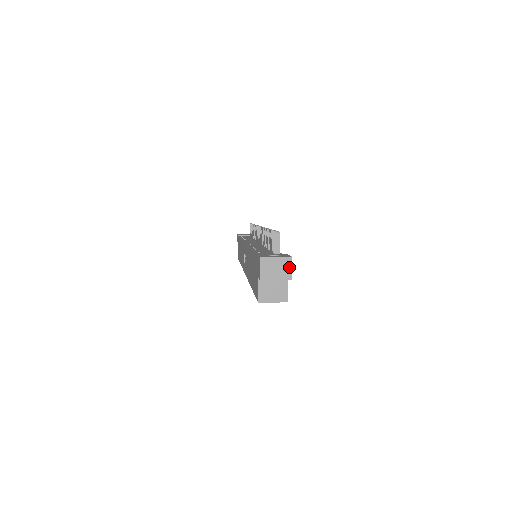
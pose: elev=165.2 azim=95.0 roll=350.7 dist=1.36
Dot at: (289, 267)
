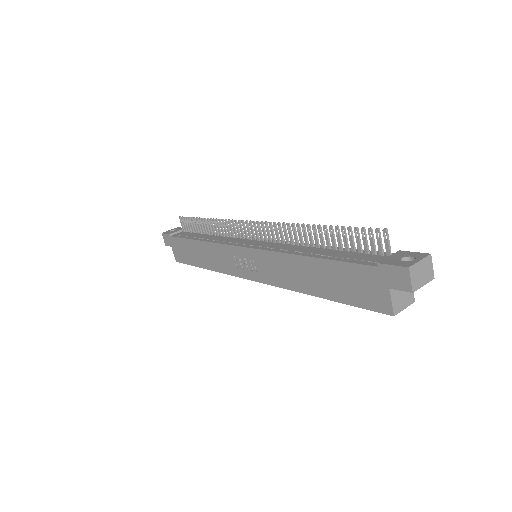
Dot at: (431, 266)
